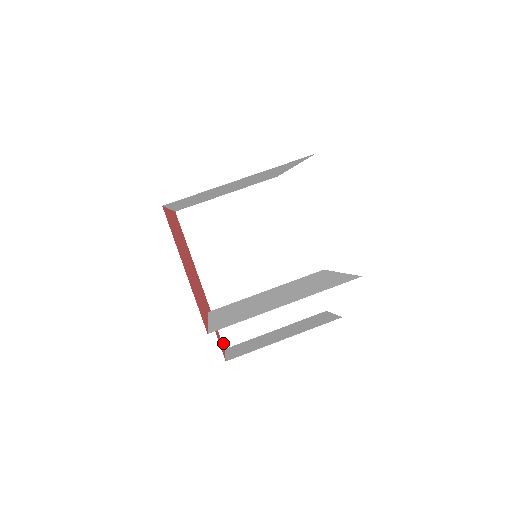
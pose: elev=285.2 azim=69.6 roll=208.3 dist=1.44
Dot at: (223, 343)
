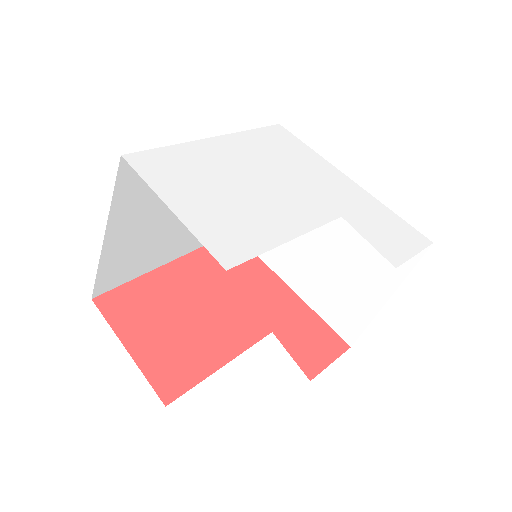
Dot at: (346, 341)
